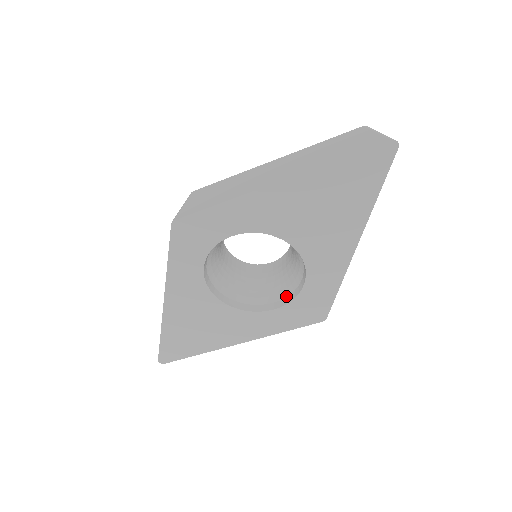
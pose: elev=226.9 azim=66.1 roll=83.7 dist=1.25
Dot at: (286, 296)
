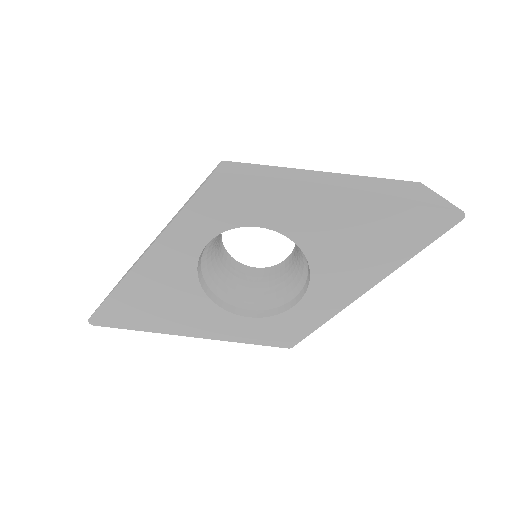
Dot at: (266, 309)
